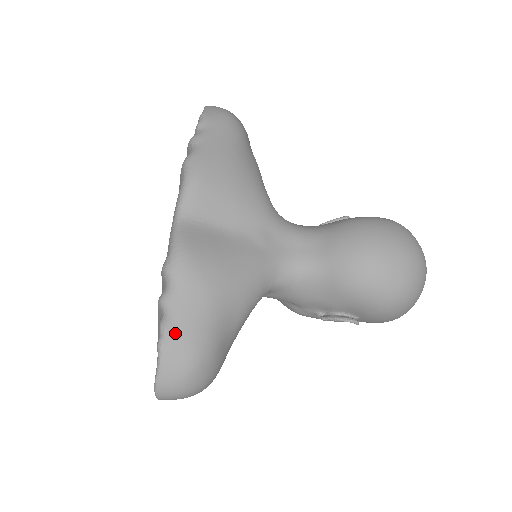
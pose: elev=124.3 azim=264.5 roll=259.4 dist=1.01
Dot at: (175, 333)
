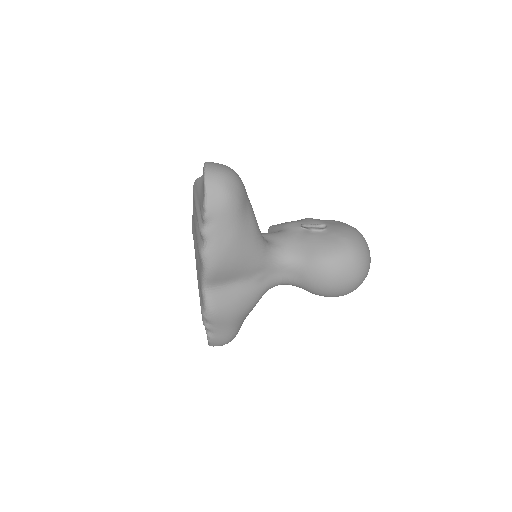
Dot at: (216, 338)
